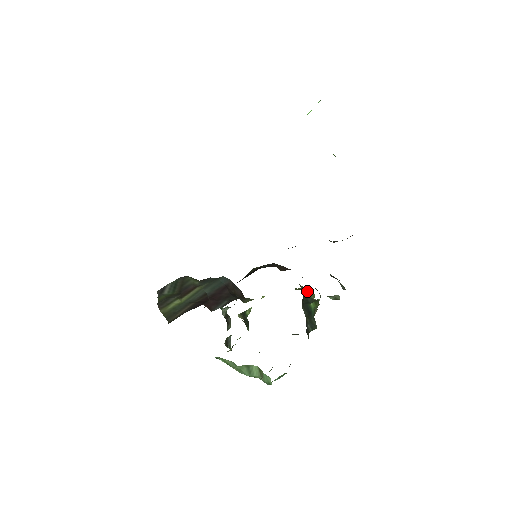
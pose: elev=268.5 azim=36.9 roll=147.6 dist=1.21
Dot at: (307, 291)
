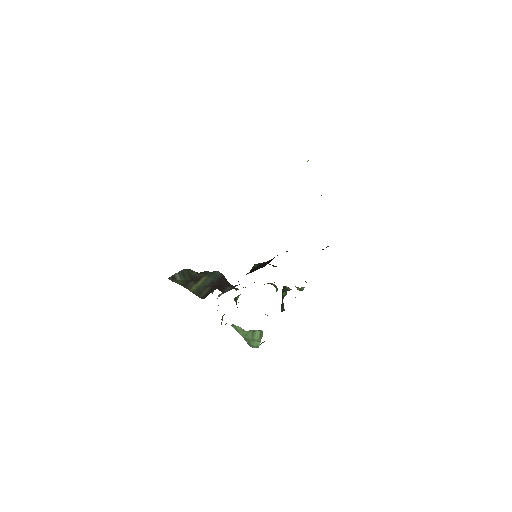
Dot at: (274, 285)
